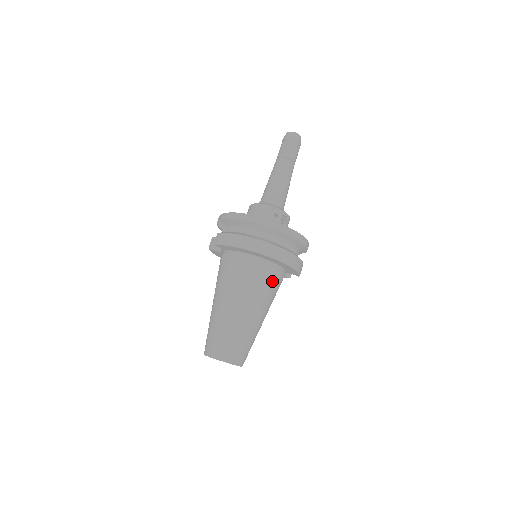
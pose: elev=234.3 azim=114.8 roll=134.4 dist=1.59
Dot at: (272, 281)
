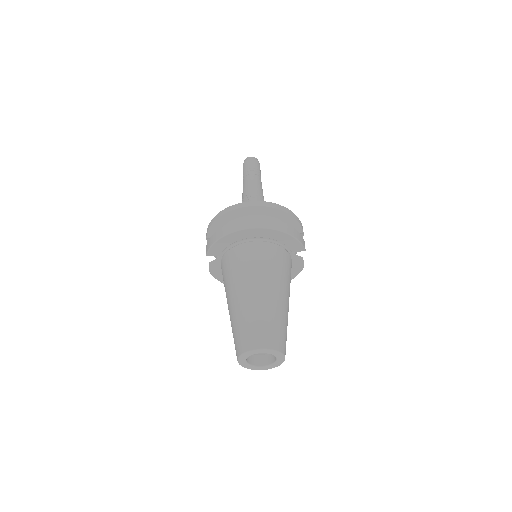
Dot at: (274, 257)
